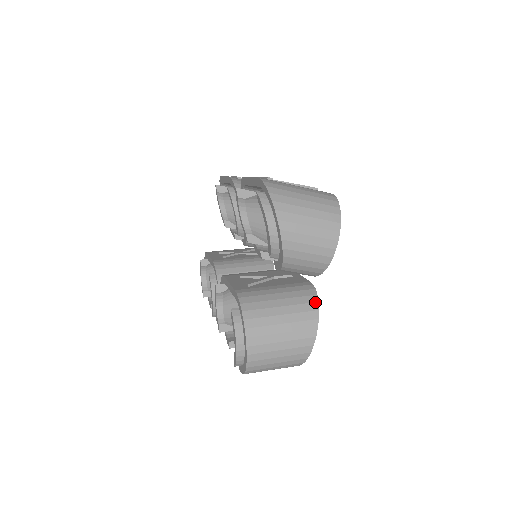
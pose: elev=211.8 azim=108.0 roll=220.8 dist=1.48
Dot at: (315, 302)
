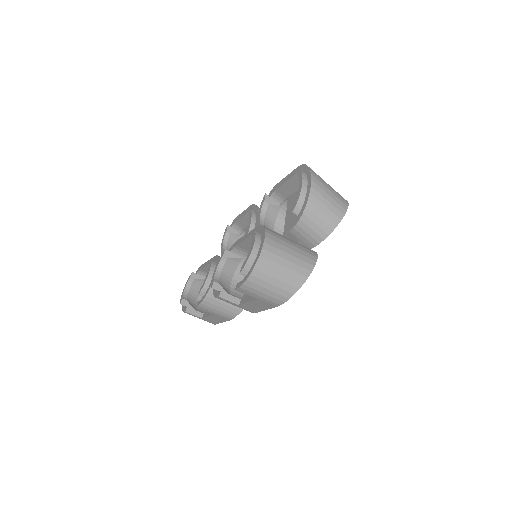
Dot at: (315, 253)
